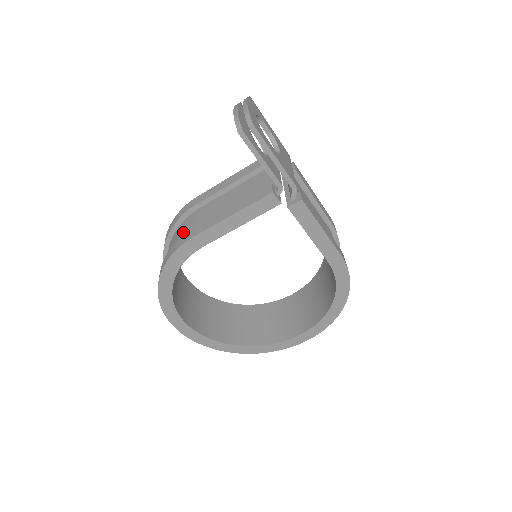
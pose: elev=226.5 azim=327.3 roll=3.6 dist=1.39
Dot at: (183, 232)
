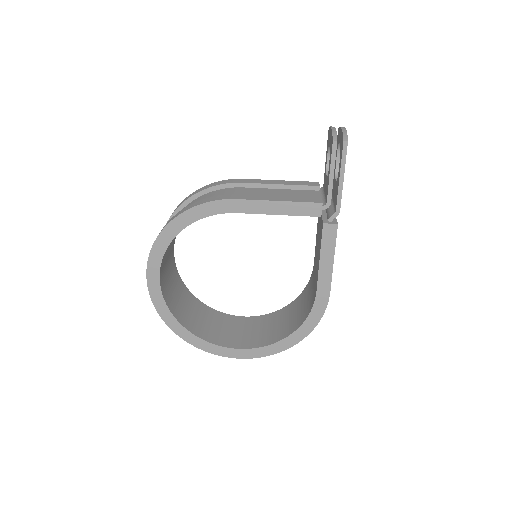
Dot at: occluded
